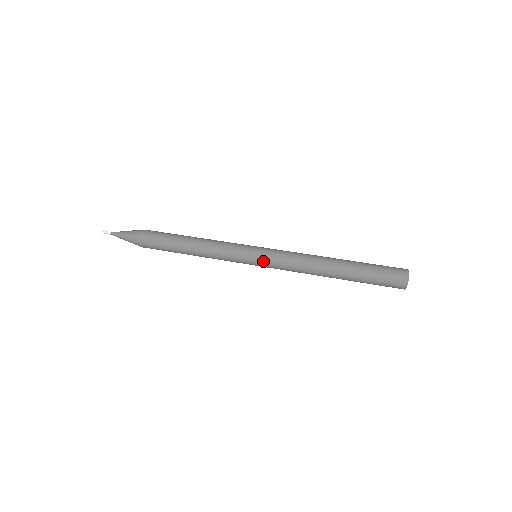
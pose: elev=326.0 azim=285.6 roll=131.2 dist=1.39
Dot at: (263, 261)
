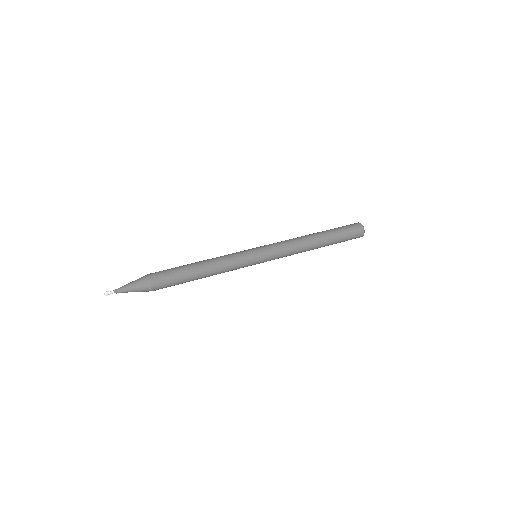
Dot at: (266, 254)
